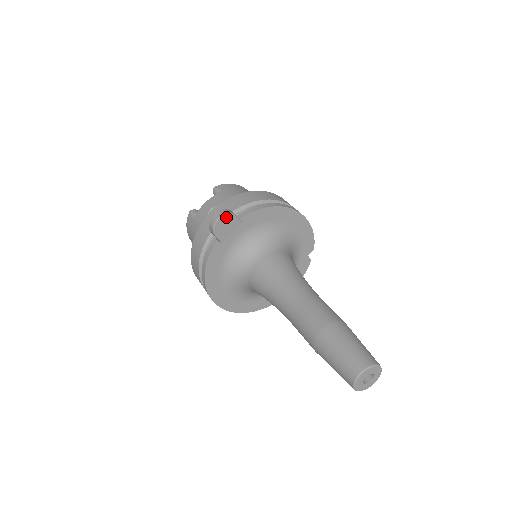
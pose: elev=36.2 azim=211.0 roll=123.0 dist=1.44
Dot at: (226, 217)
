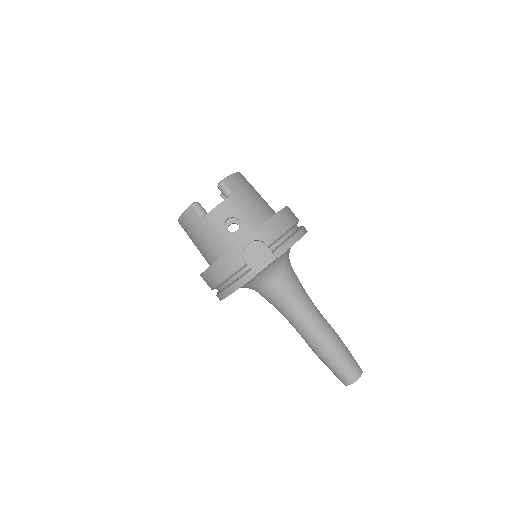
Dot at: (257, 245)
